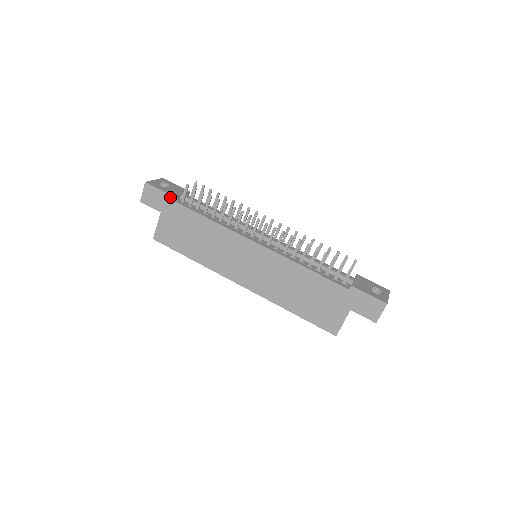
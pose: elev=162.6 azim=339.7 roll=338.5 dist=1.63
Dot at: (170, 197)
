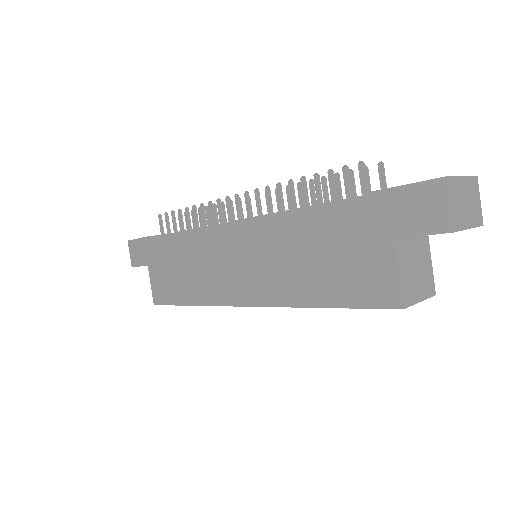
Dot at: (147, 240)
